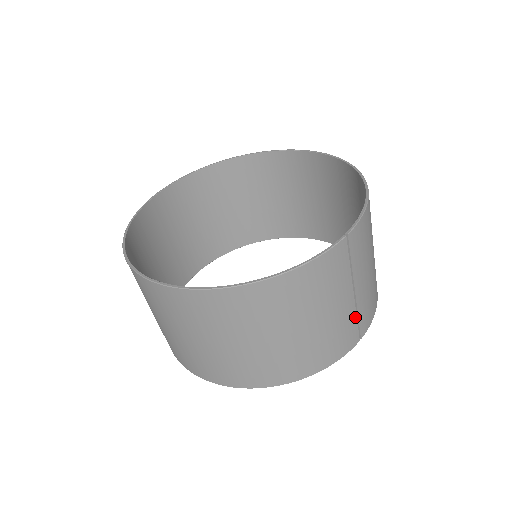
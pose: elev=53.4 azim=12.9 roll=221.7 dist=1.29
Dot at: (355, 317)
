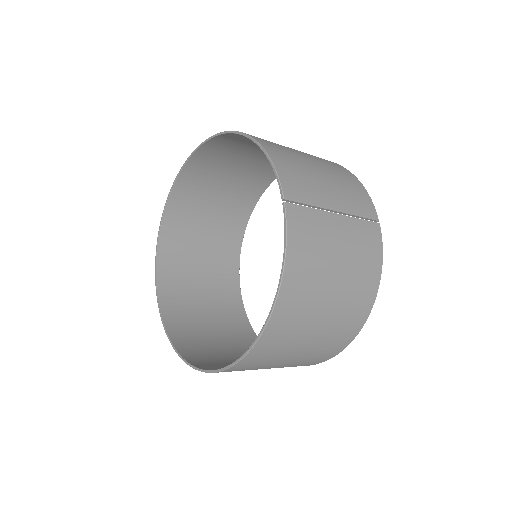
Dot at: (357, 220)
